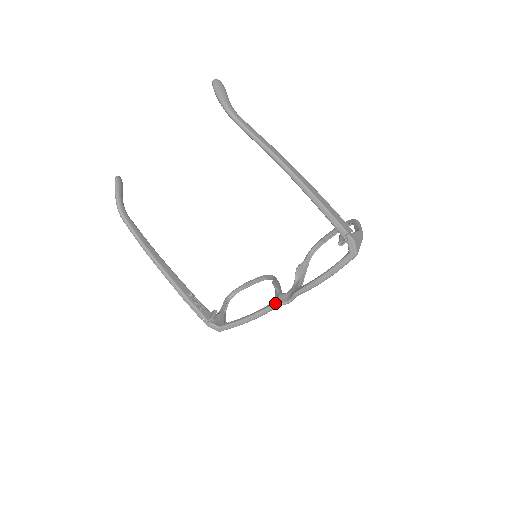
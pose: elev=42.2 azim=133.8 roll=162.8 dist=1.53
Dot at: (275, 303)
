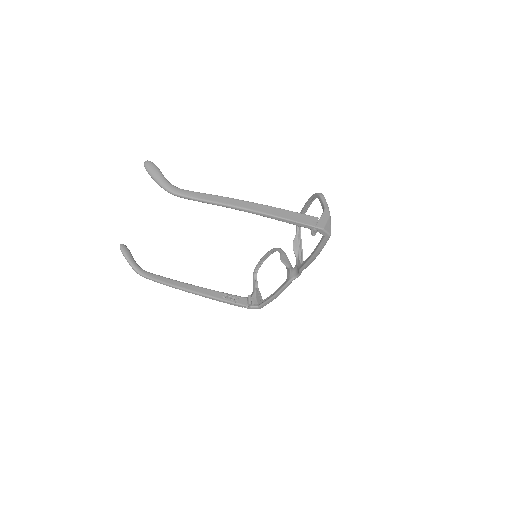
Dot at: (289, 280)
